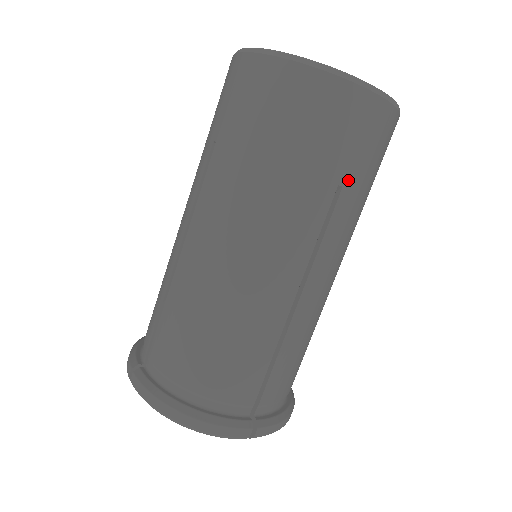
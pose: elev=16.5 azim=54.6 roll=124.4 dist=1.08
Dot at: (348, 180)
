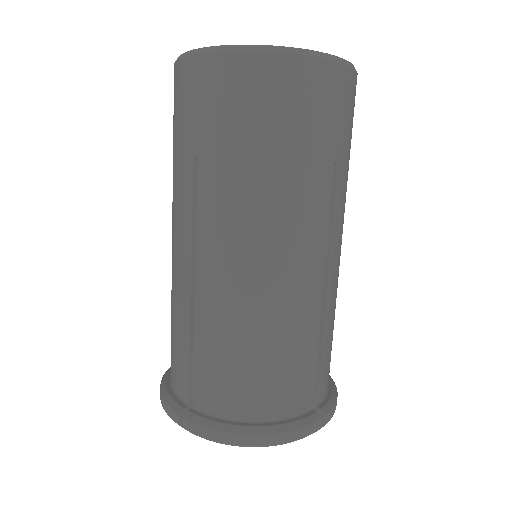
Dot at: (340, 155)
